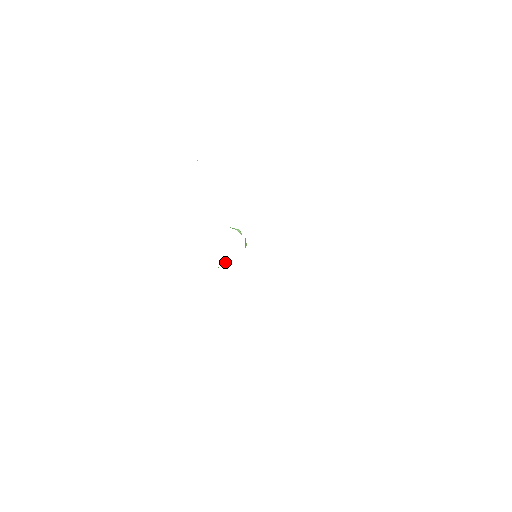
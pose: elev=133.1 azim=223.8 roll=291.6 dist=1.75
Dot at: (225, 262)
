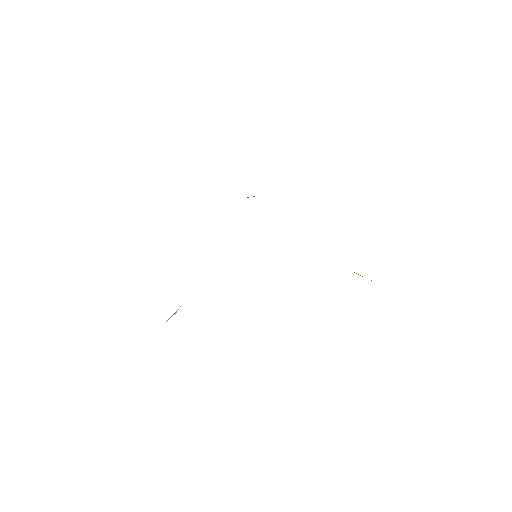
Dot at: occluded
